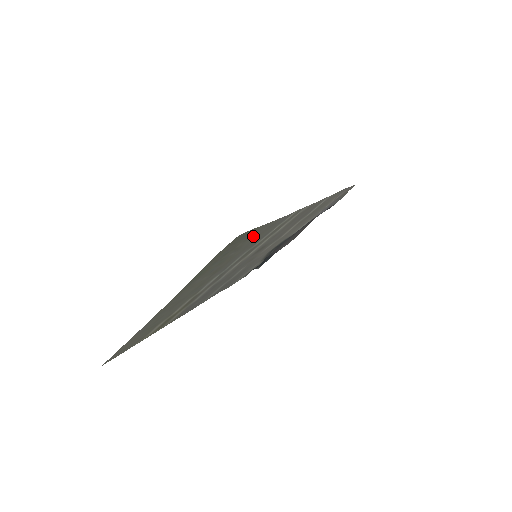
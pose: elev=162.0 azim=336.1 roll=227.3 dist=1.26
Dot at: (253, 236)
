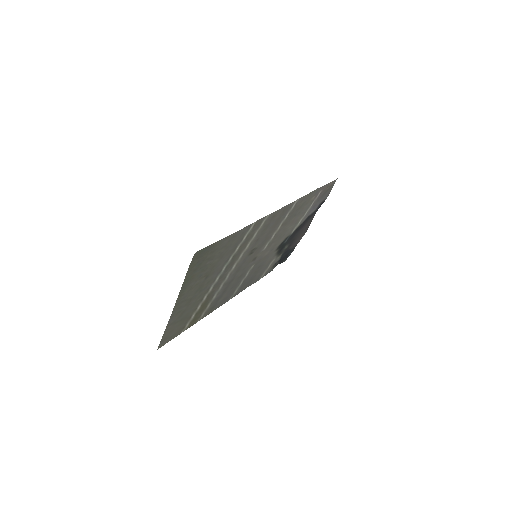
Dot at: (218, 248)
